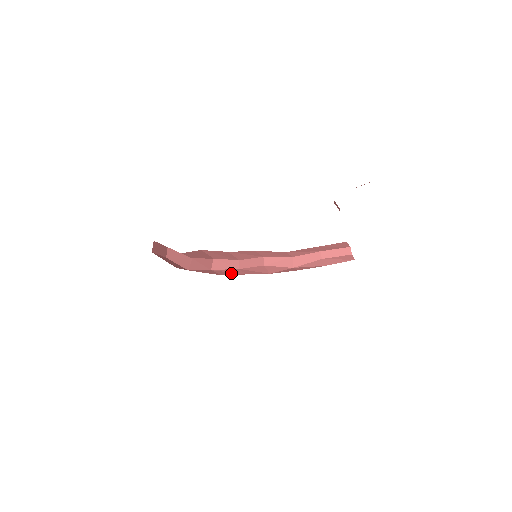
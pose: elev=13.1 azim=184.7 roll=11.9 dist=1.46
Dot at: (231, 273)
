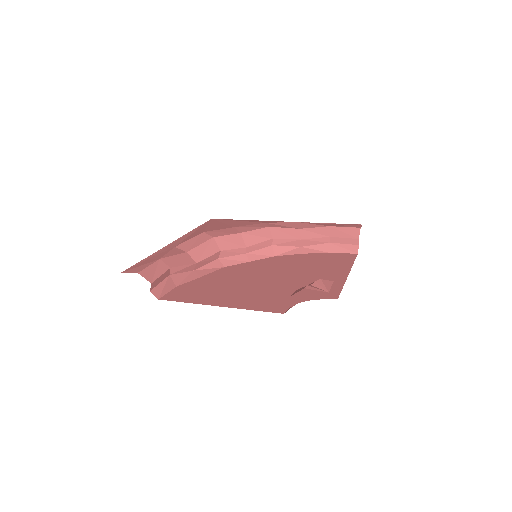
Dot at: (235, 262)
